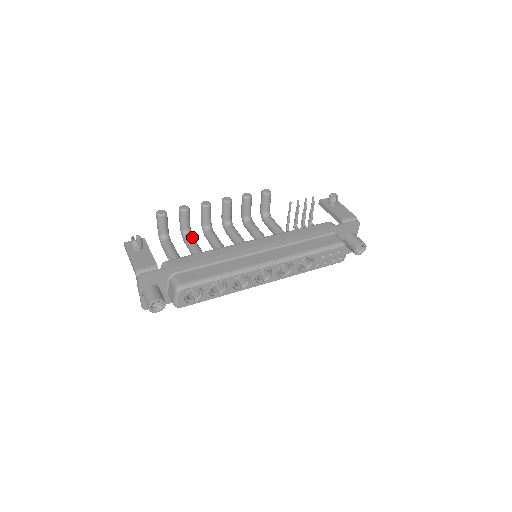
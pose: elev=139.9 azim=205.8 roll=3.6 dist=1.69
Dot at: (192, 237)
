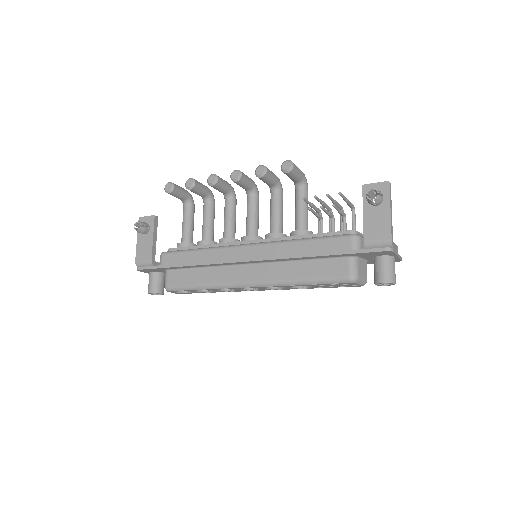
Dot at: (208, 208)
